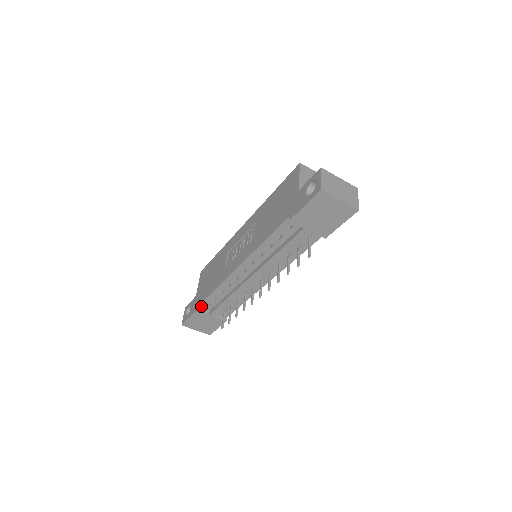
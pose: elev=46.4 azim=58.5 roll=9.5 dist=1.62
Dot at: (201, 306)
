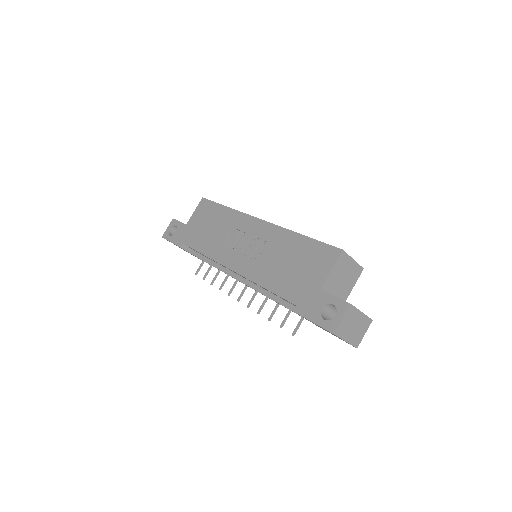
Dot at: occluded
